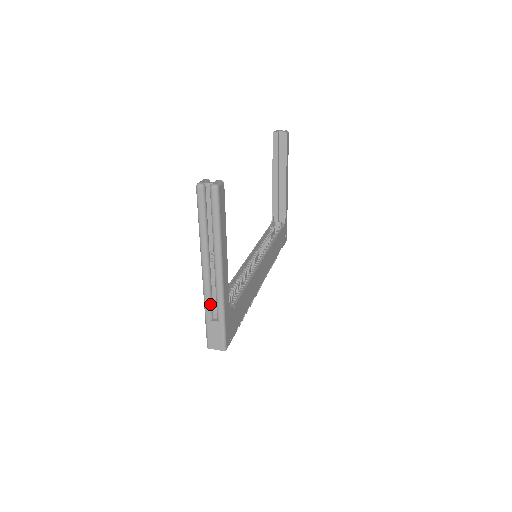
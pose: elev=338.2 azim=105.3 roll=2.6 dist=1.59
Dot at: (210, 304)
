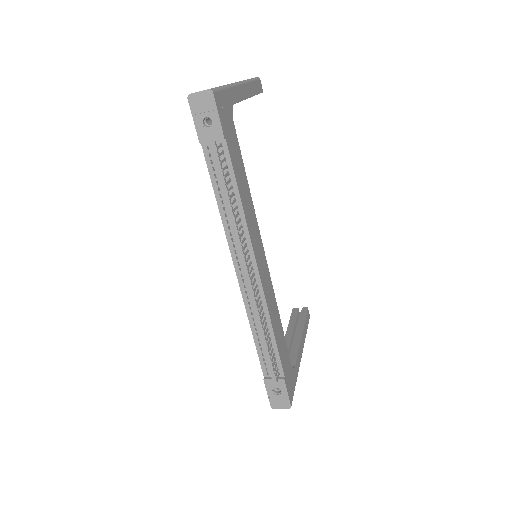
Dot at: occluded
